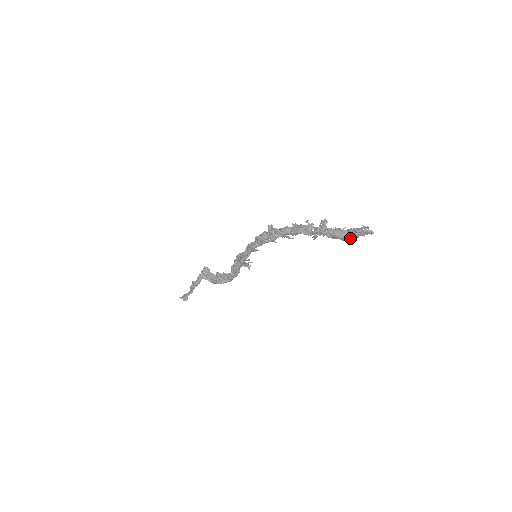
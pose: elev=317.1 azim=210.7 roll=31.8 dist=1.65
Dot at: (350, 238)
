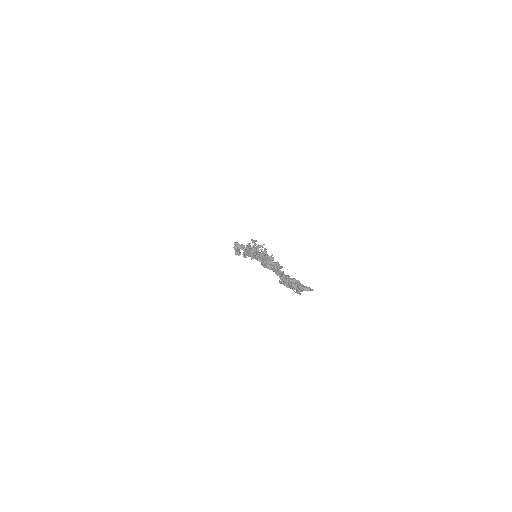
Dot at: occluded
